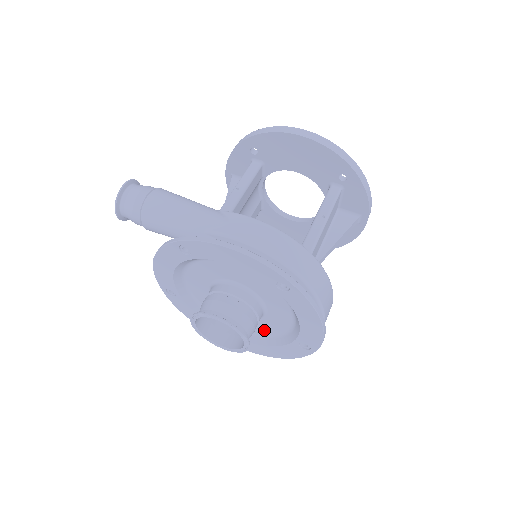
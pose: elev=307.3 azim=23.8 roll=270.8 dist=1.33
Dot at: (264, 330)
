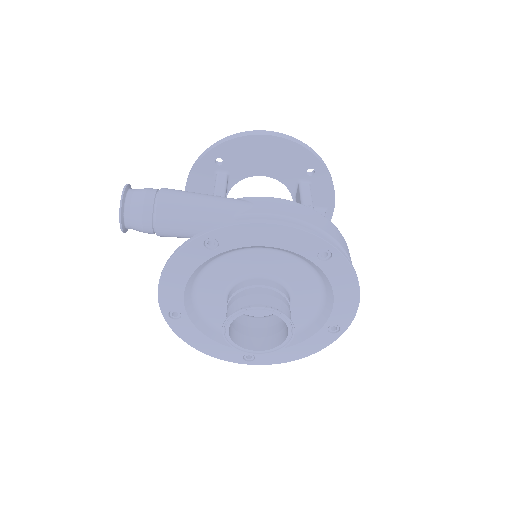
Dot at: occluded
